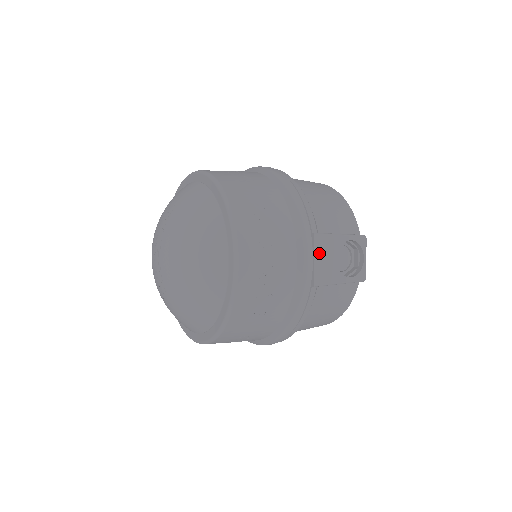
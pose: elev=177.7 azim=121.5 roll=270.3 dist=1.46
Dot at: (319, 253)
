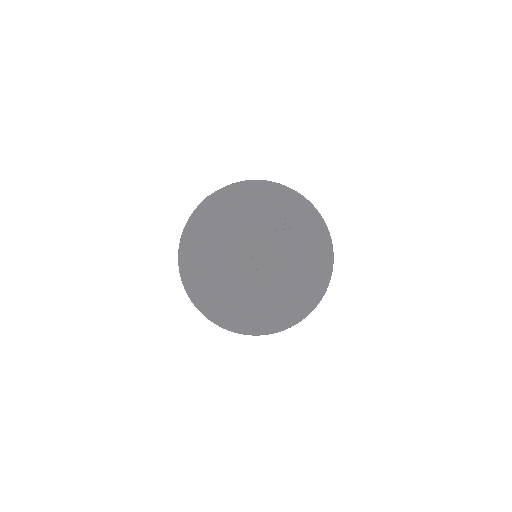
Dot at: occluded
